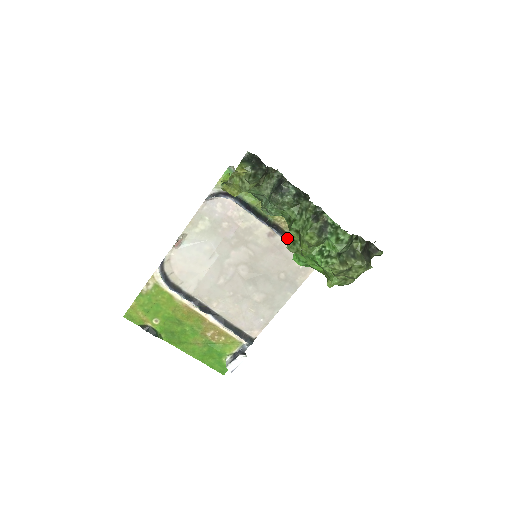
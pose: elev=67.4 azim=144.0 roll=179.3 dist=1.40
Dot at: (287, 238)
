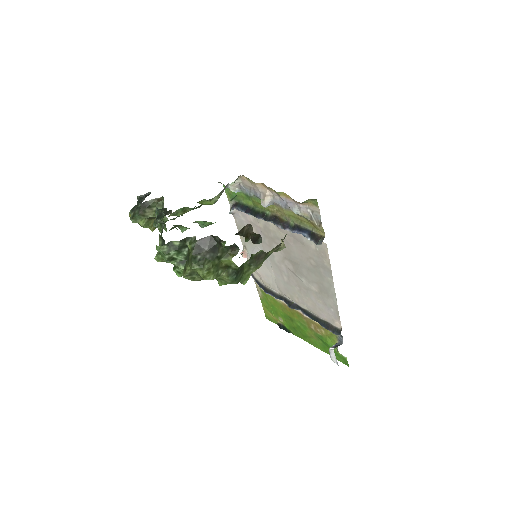
Dot at: (284, 226)
